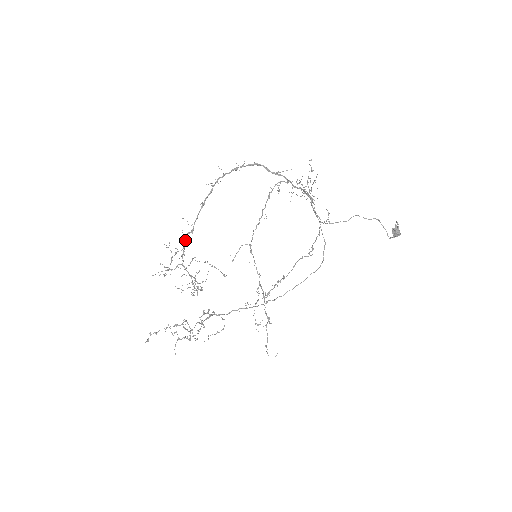
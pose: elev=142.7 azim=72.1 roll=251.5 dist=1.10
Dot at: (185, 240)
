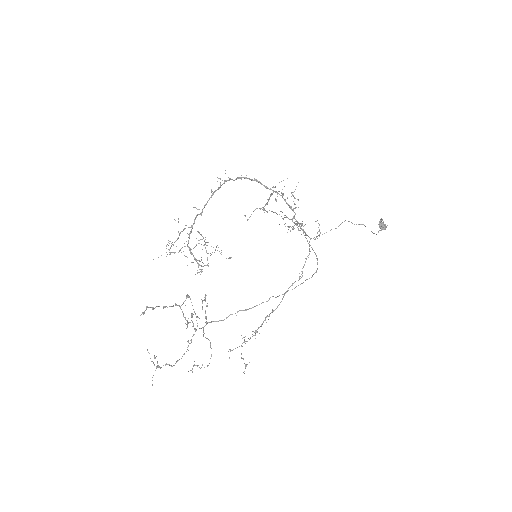
Dot at: (194, 220)
